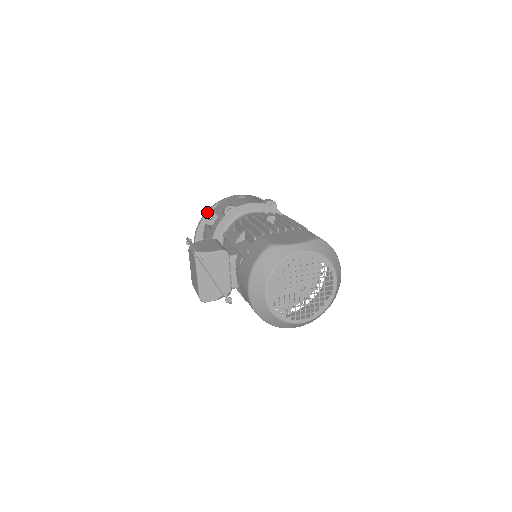
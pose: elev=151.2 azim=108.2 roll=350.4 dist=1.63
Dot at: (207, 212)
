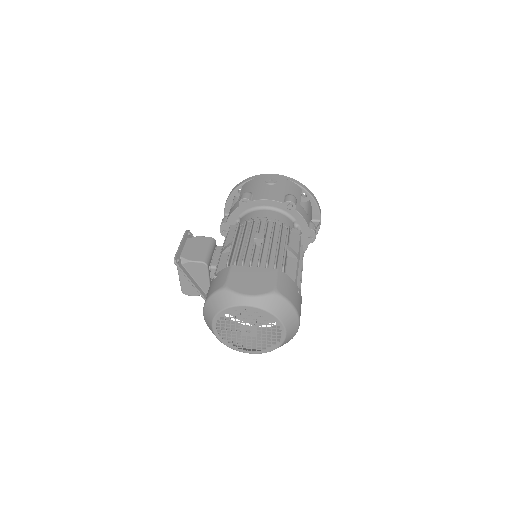
Dot at: (238, 186)
